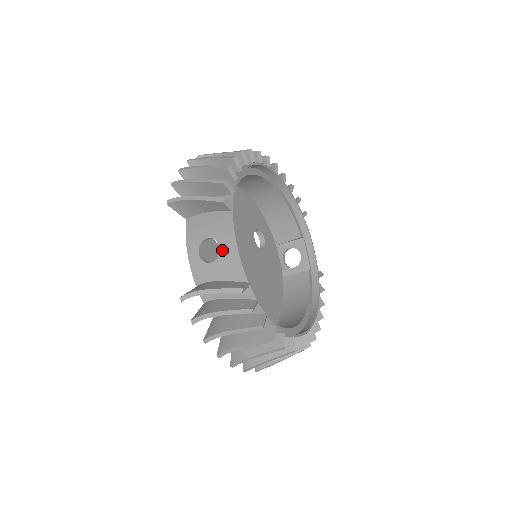
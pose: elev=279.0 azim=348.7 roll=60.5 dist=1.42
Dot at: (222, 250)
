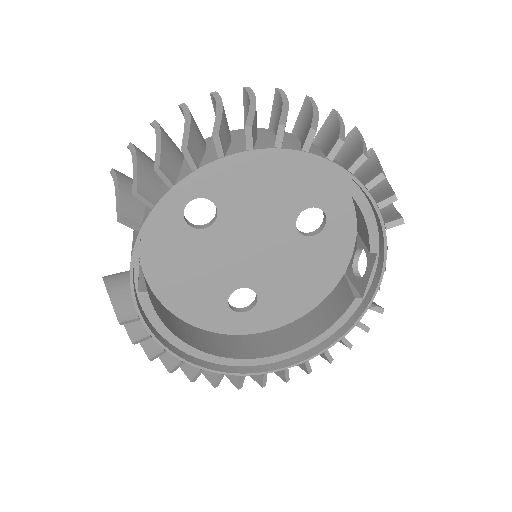
Dot at: occluded
